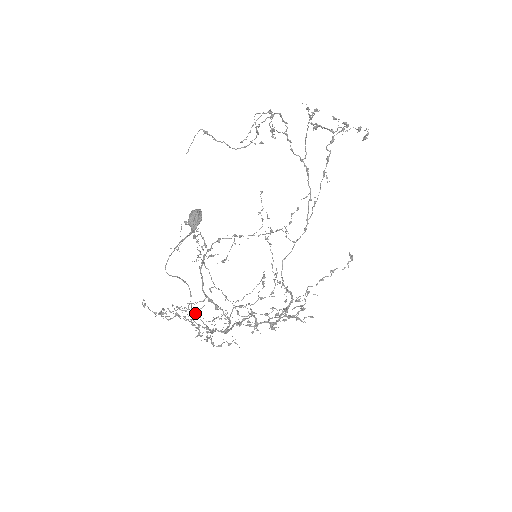
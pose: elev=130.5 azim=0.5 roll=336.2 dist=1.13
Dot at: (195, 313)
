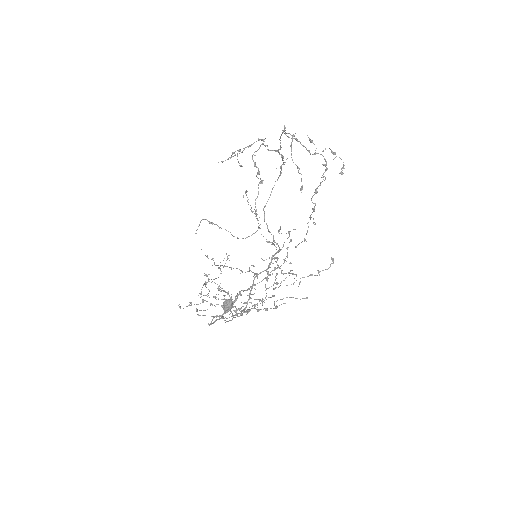
Dot at: occluded
